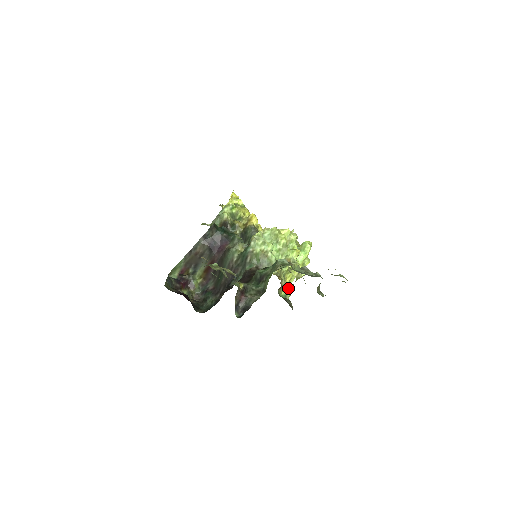
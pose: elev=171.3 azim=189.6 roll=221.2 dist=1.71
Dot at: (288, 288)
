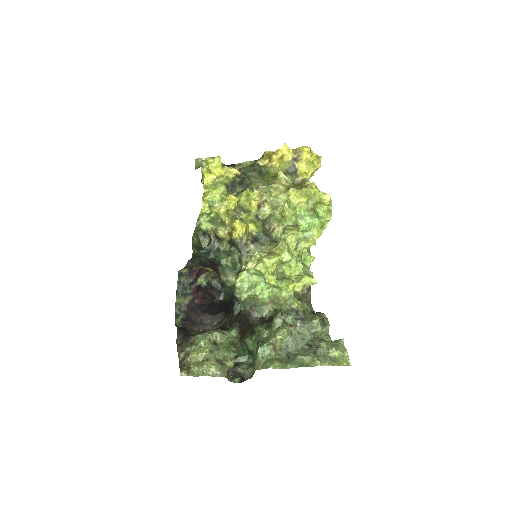
Dot at: (308, 256)
